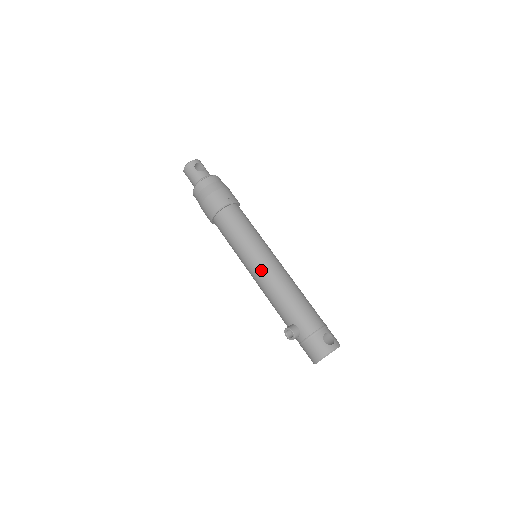
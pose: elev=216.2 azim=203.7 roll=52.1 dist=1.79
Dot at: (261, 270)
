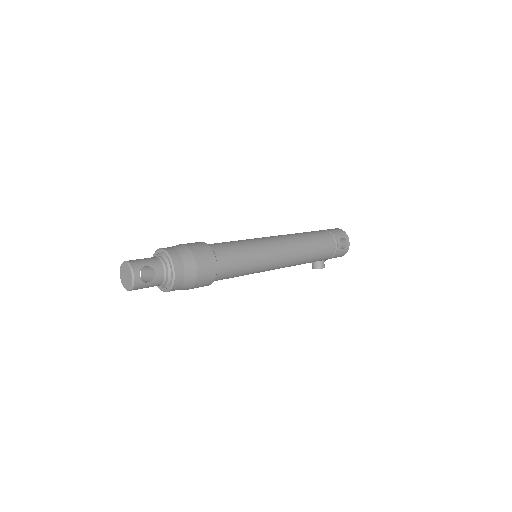
Dot at: (279, 267)
